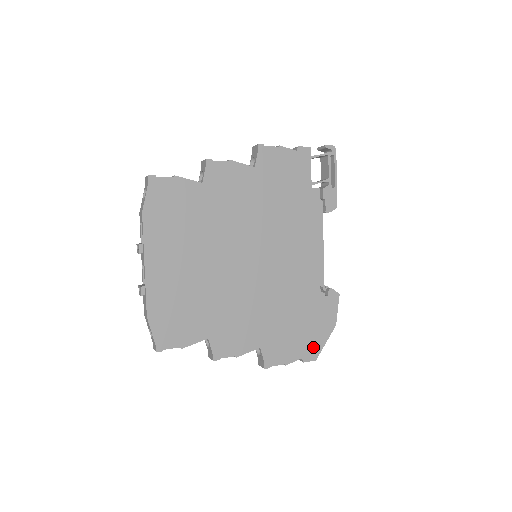
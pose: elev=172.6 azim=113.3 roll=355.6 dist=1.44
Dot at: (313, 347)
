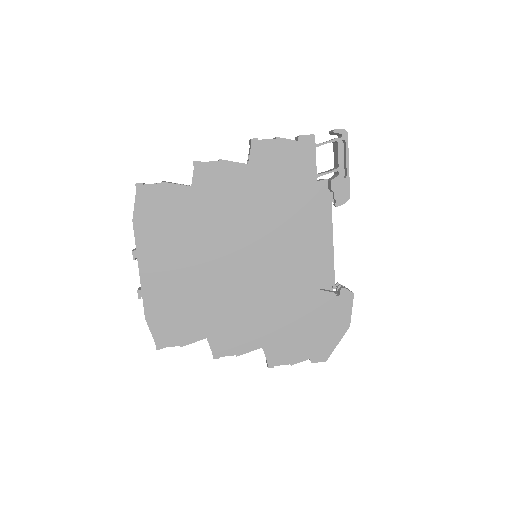
Dot at: (323, 348)
